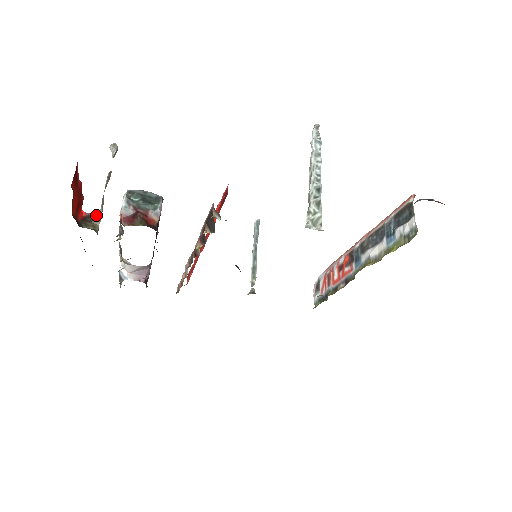
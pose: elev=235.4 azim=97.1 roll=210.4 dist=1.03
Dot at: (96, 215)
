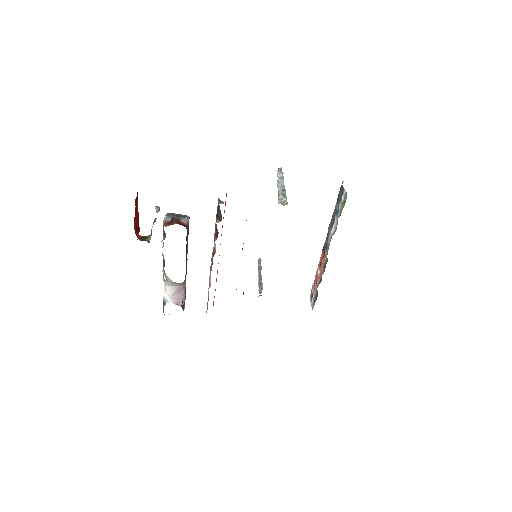
Dot at: (148, 236)
